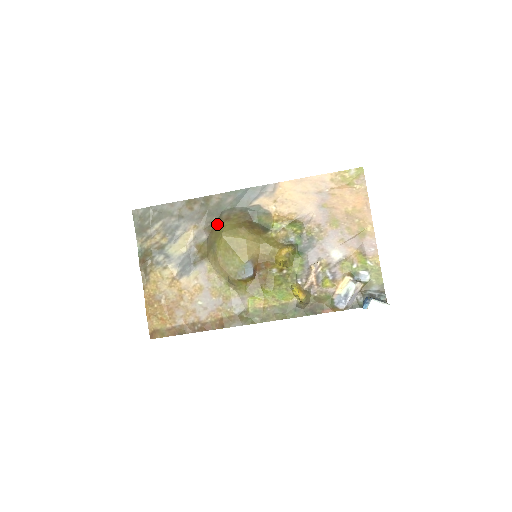
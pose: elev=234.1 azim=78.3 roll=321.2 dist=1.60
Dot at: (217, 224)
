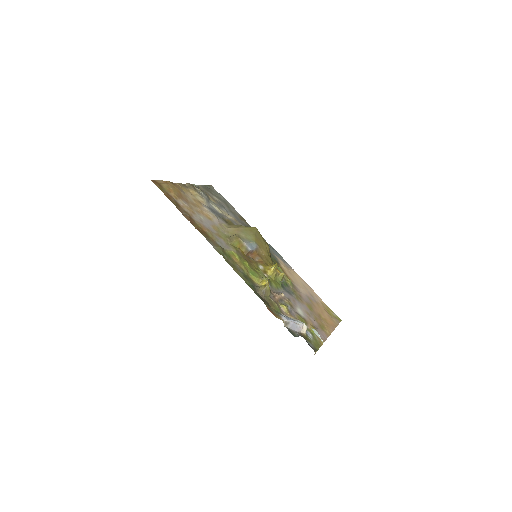
Dot at: occluded
